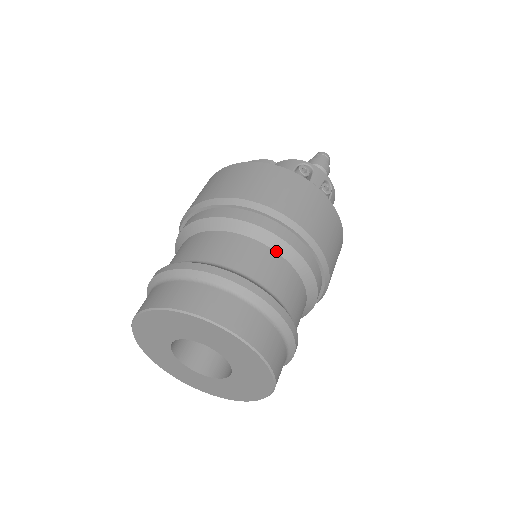
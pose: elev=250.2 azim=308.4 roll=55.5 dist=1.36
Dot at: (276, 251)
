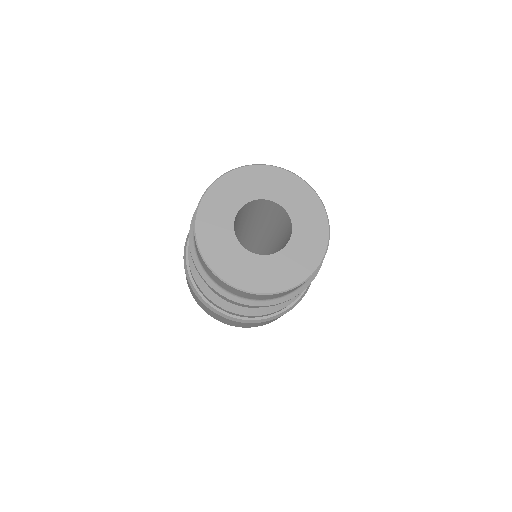
Dot at: occluded
